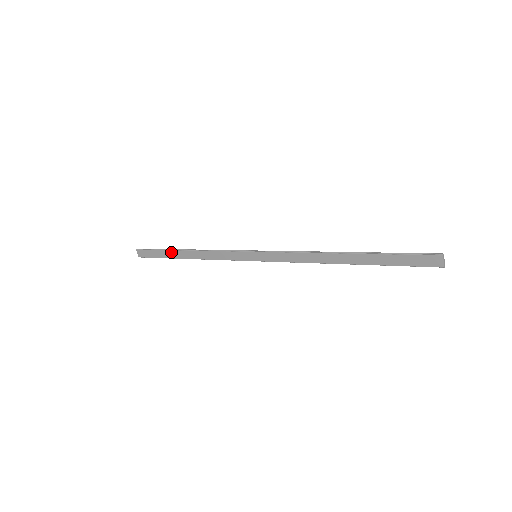
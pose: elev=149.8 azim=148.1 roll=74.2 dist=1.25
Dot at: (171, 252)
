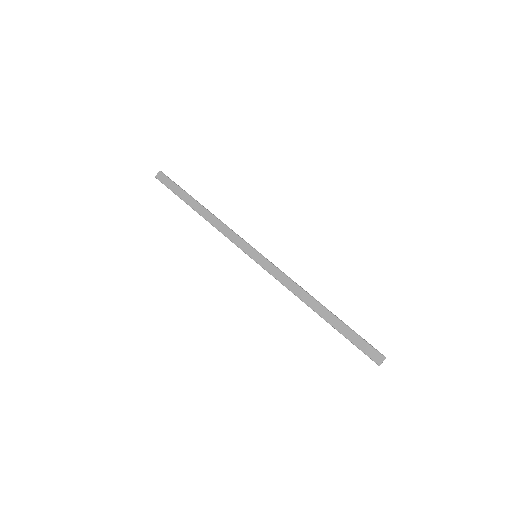
Dot at: (189, 197)
